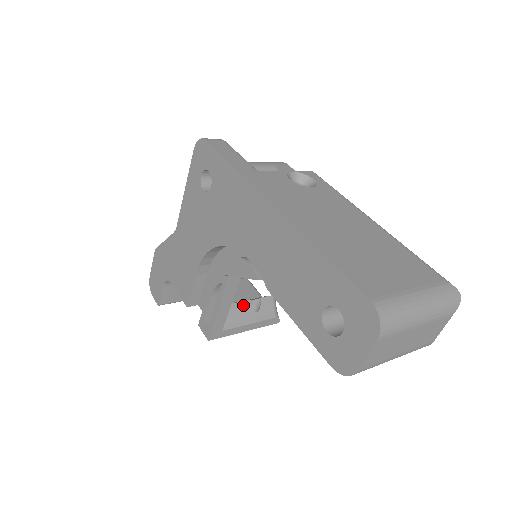
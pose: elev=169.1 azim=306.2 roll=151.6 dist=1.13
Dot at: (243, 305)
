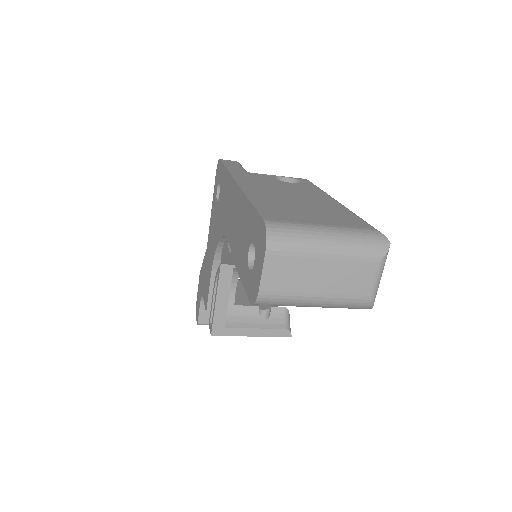
Dot at: (251, 310)
